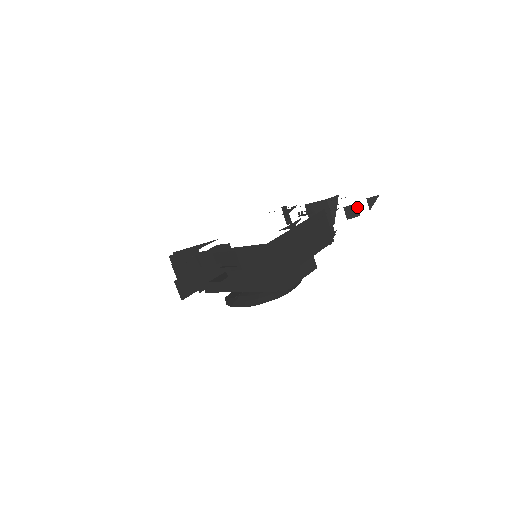
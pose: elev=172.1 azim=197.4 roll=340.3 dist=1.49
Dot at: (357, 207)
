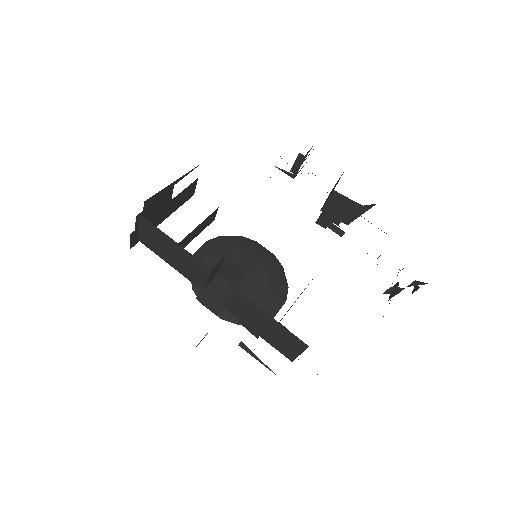
Dot at: occluded
